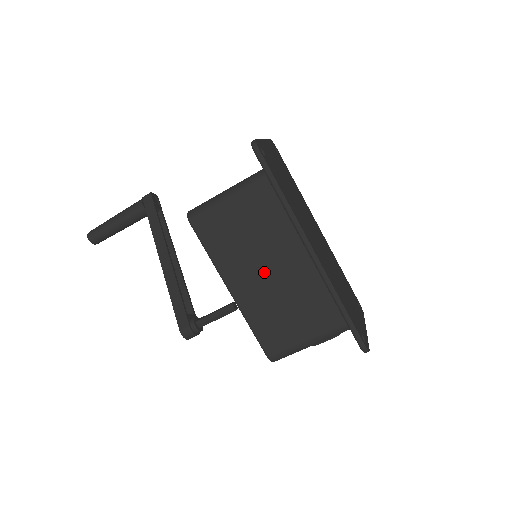
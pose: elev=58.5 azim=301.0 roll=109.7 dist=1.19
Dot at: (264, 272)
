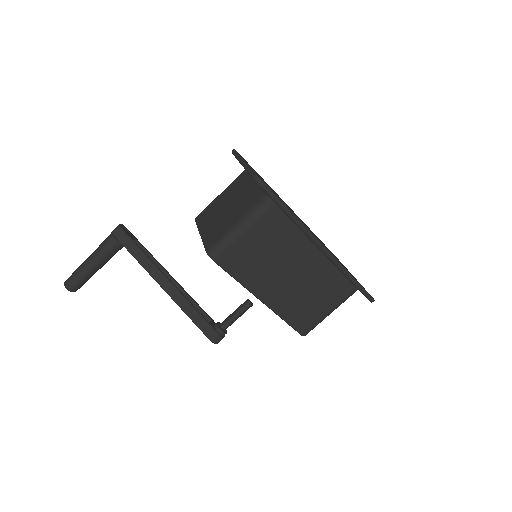
Dot at: (287, 276)
